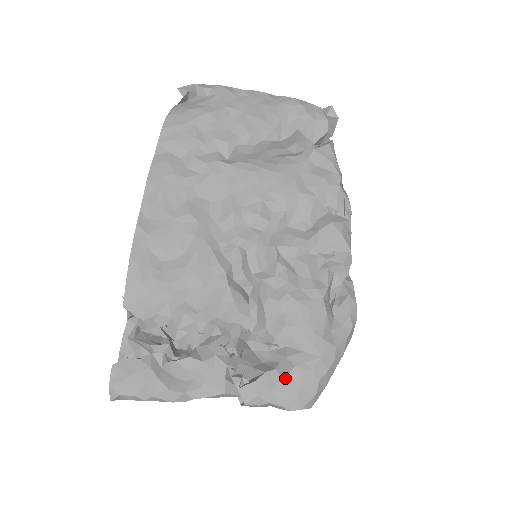
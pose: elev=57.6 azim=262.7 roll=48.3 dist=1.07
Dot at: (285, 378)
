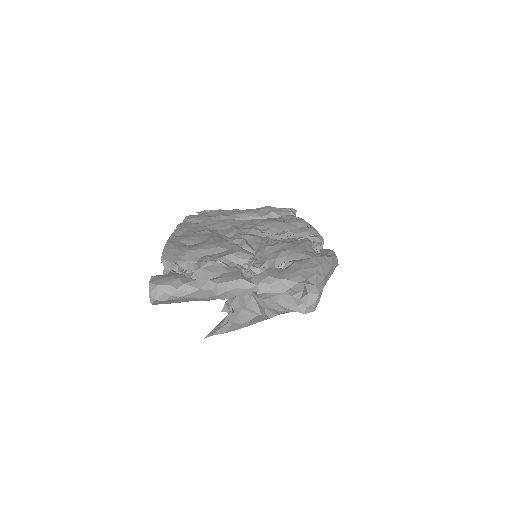
Dot at: (288, 268)
